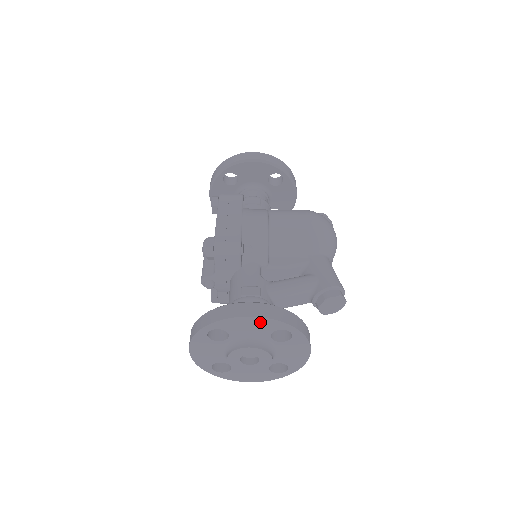
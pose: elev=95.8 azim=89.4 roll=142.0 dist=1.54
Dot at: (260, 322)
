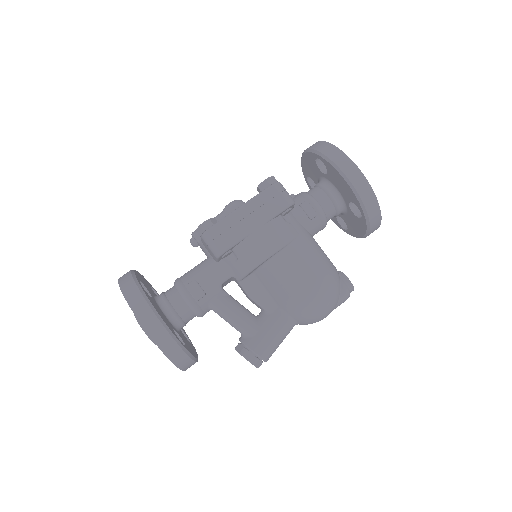
Dot at: occluded
